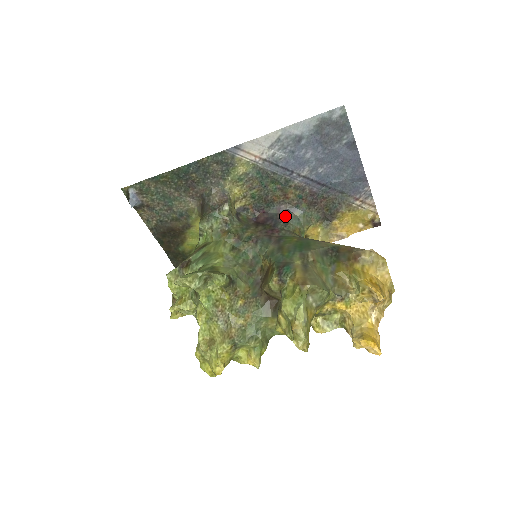
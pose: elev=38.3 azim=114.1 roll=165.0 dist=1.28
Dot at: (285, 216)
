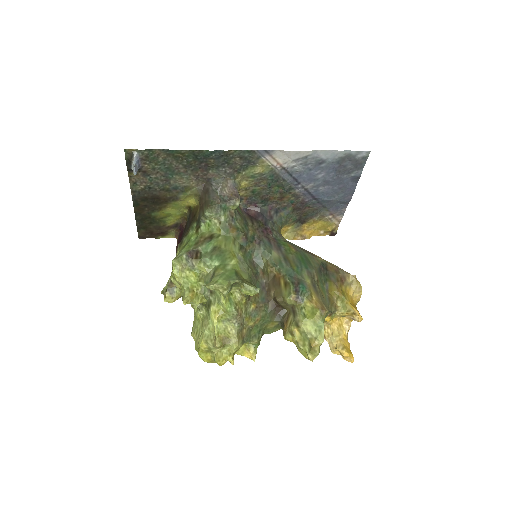
Dot at: (273, 215)
